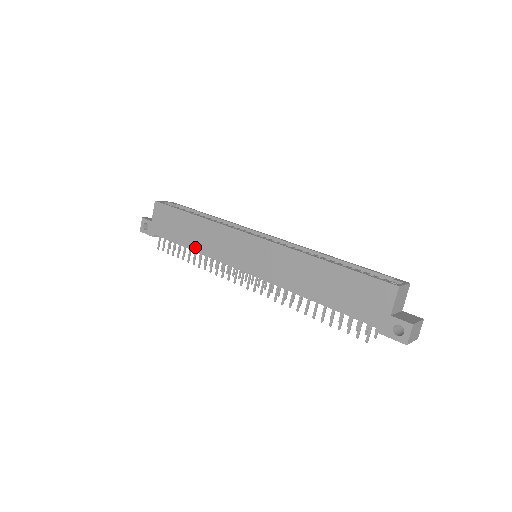
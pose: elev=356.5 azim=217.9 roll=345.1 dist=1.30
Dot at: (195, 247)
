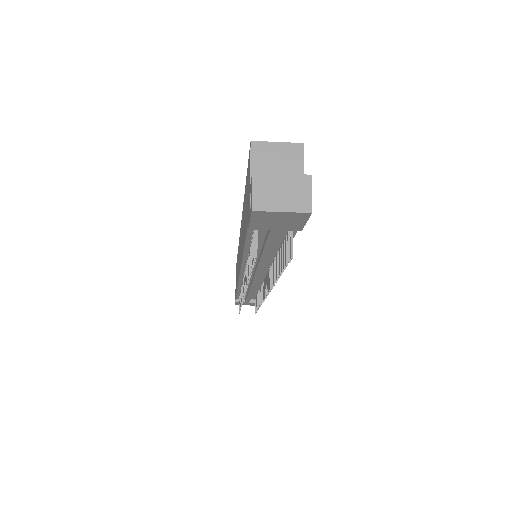
Dot at: occluded
